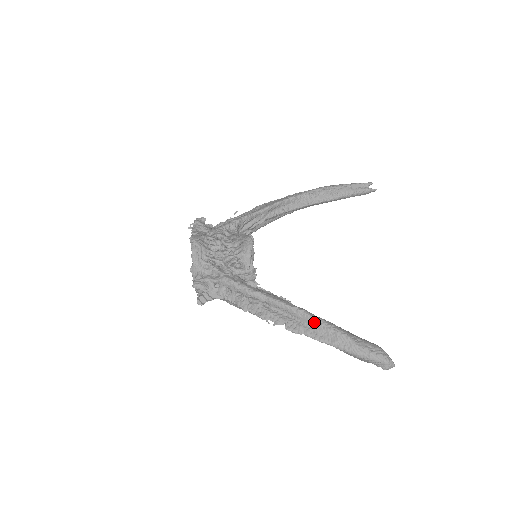
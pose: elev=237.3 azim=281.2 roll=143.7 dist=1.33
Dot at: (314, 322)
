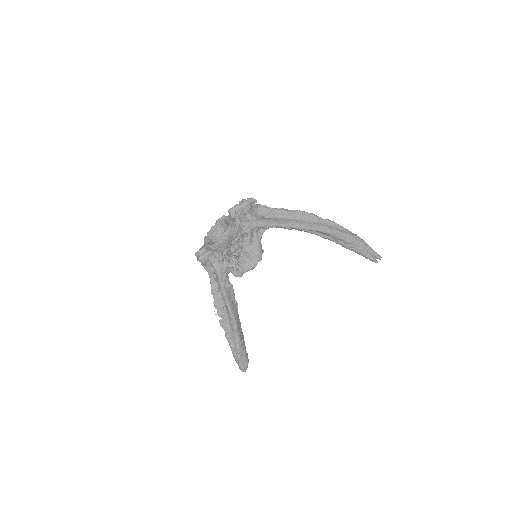
Dot at: (234, 333)
